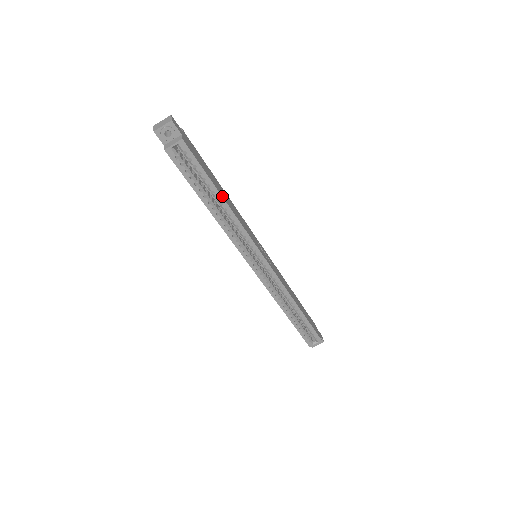
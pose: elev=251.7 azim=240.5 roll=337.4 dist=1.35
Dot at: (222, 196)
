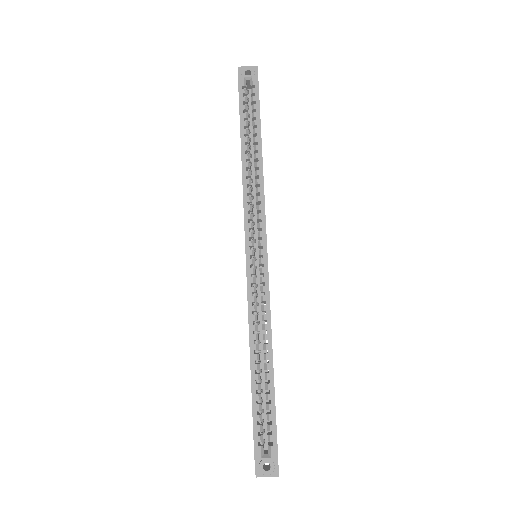
Dot at: occluded
